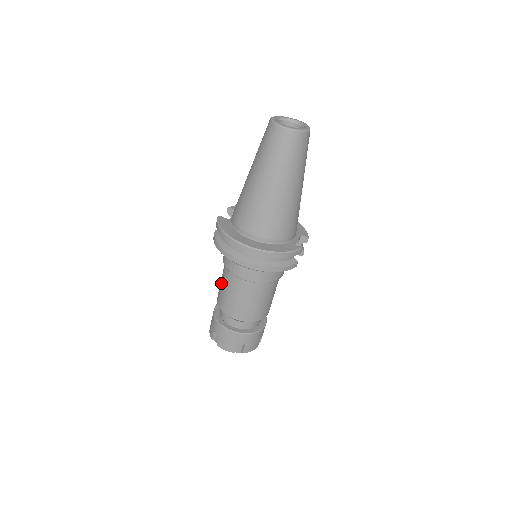
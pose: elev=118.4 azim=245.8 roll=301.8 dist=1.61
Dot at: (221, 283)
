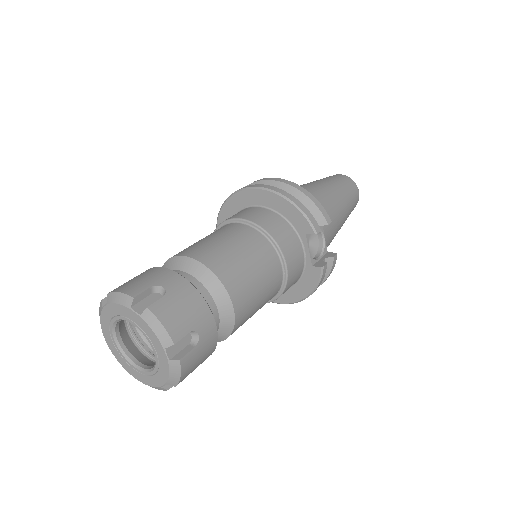
Dot at: occluded
